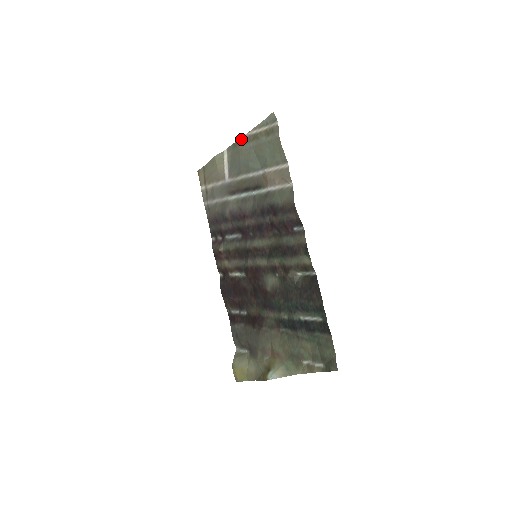
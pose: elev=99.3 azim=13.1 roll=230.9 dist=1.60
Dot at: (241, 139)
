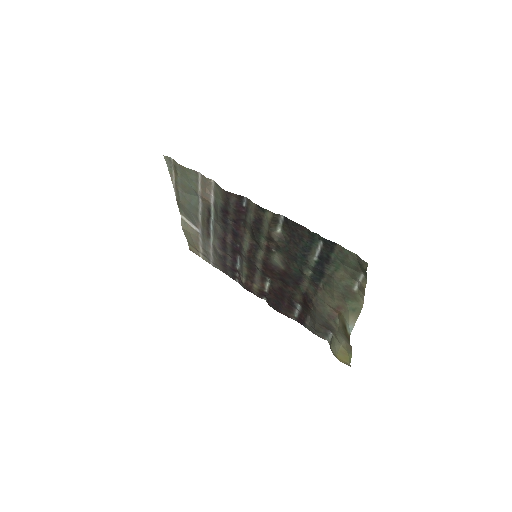
Dot at: (176, 197)
